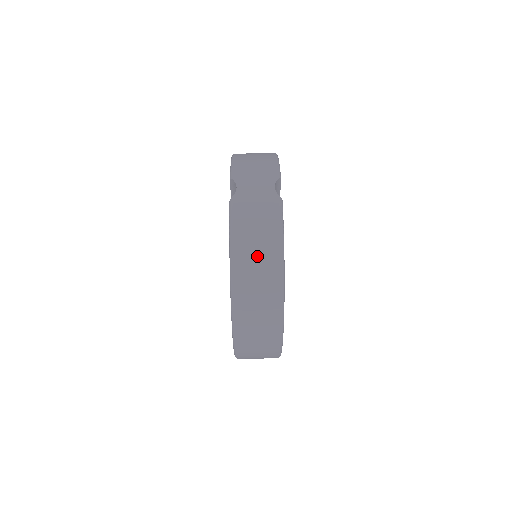
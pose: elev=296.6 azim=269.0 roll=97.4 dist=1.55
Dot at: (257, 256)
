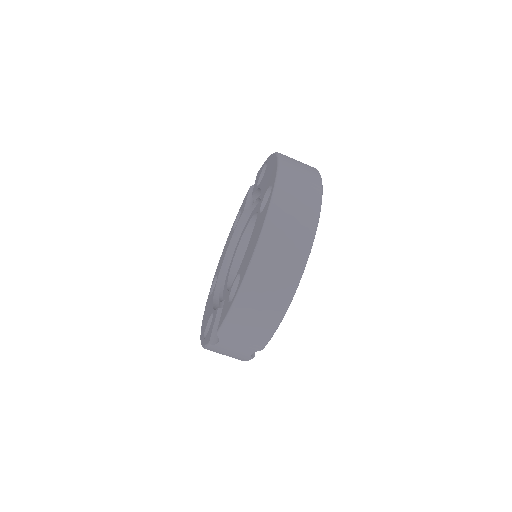
Dot at: occluded
